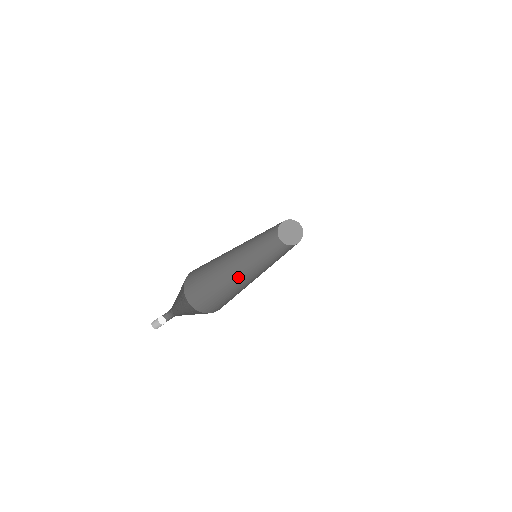
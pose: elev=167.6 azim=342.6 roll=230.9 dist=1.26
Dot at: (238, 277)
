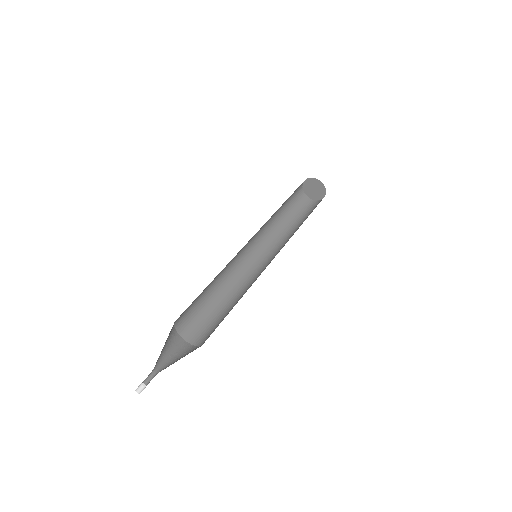
Dot at: (236, 278)
